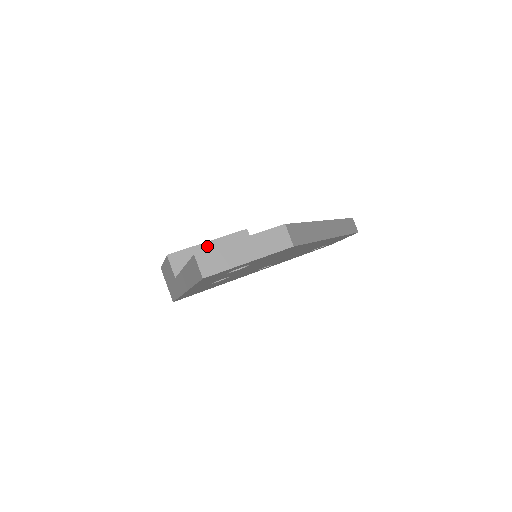
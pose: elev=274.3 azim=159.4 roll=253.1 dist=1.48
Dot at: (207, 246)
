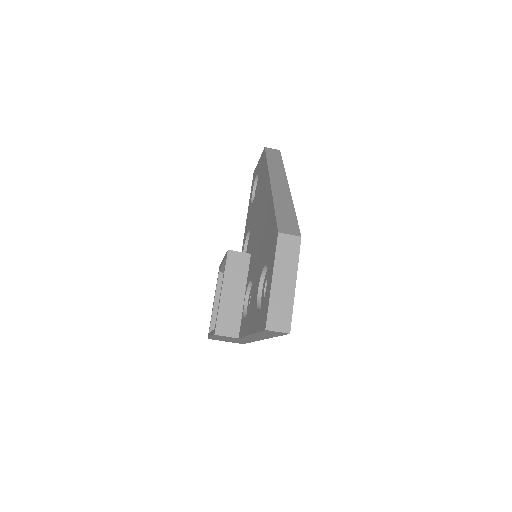
Dot at: (225, 295)
